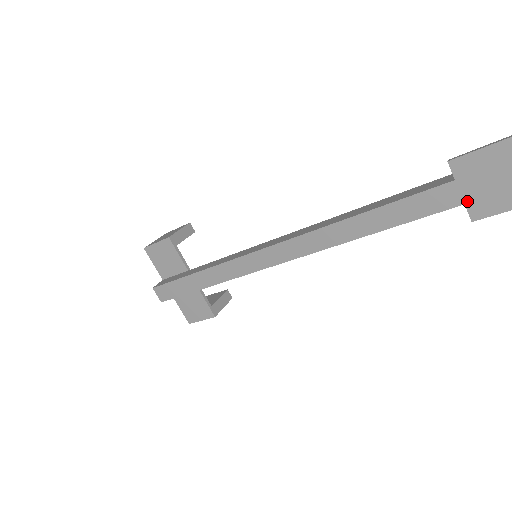
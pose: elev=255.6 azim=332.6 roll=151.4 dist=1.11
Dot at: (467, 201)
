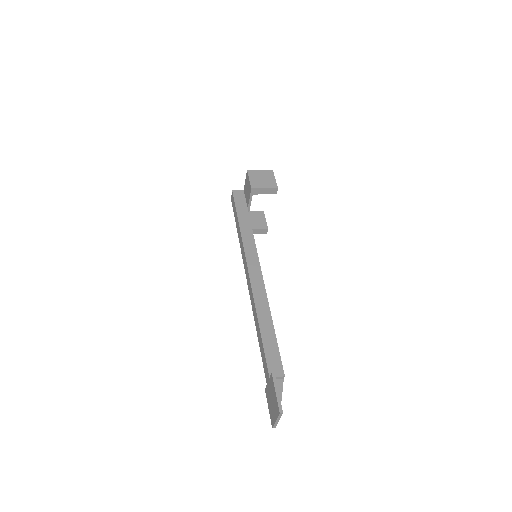
Dot at: (267, 386)
